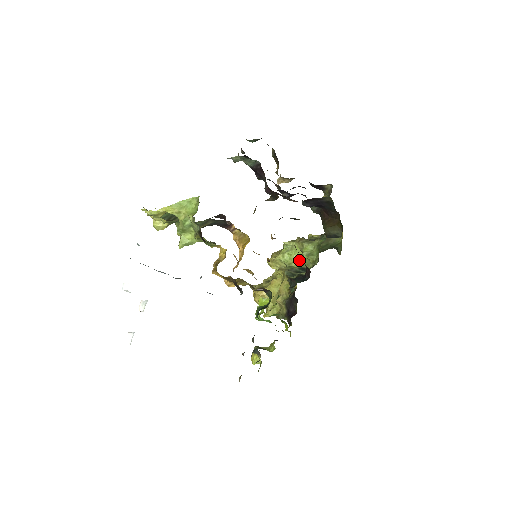
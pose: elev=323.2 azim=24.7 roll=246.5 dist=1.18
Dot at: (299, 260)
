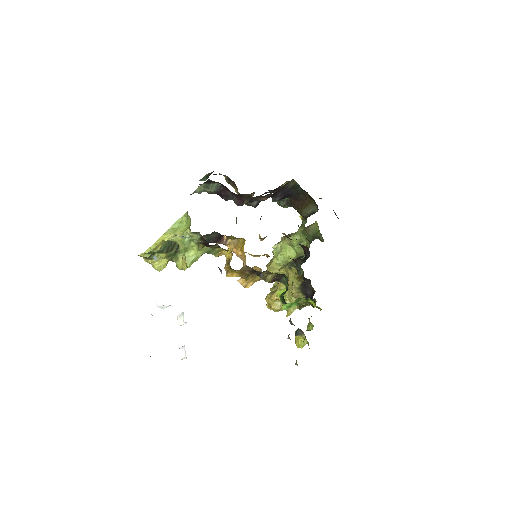
Dot at: (292, 255)
